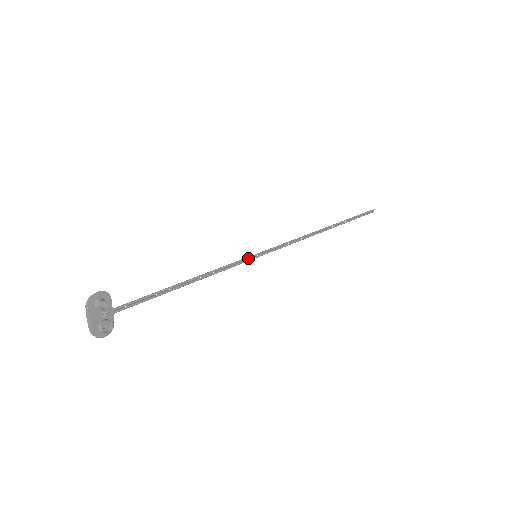
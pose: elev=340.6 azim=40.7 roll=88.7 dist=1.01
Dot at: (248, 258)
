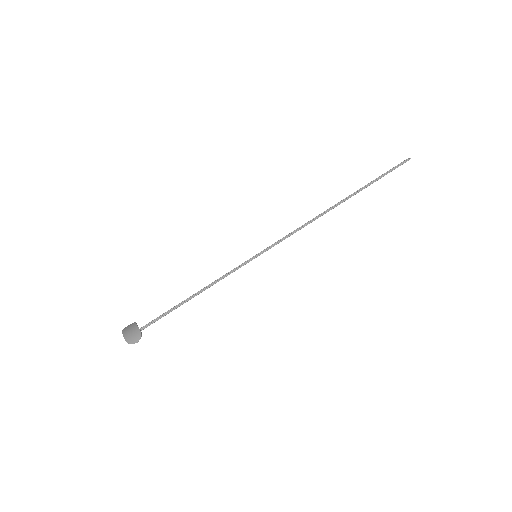
Dot at: occluded
